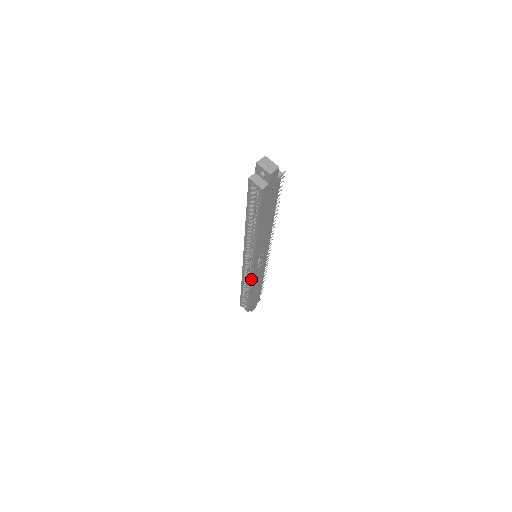
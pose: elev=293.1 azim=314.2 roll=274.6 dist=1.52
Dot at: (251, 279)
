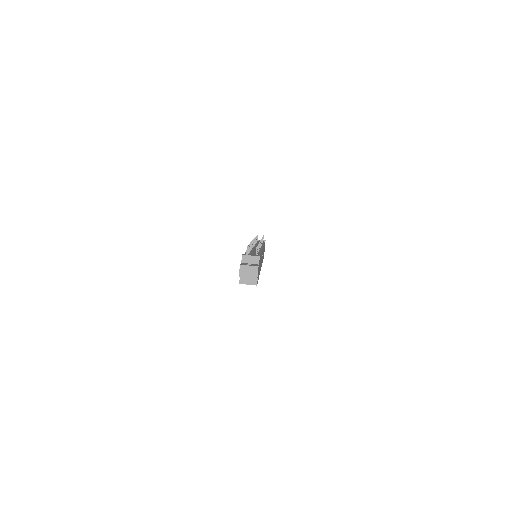
Dot at: occluded
